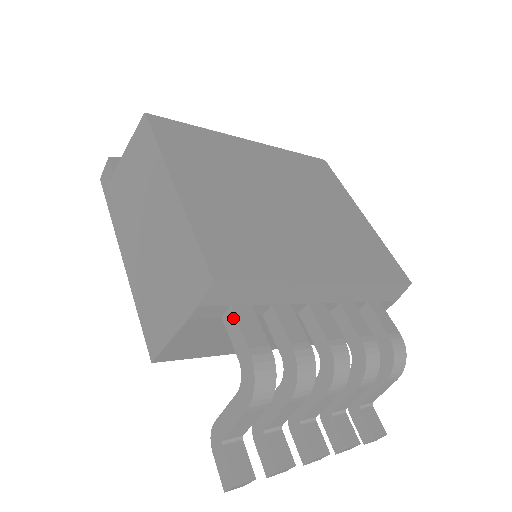
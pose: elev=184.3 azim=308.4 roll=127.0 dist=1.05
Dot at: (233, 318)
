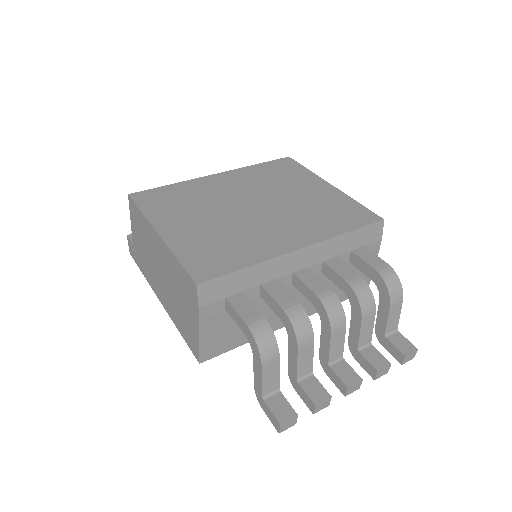
Dot at: (229, 306)
